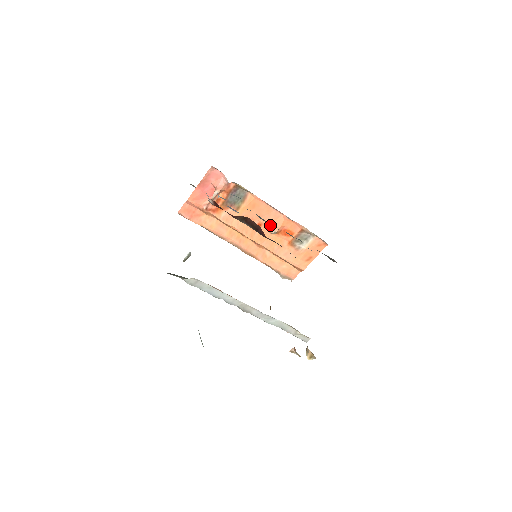
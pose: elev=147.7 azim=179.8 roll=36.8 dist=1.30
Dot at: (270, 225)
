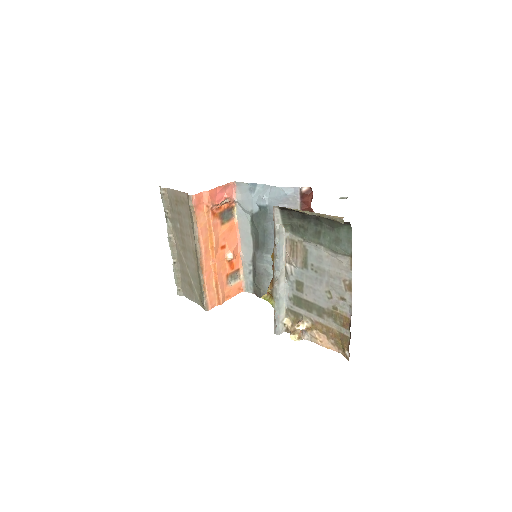
Dot at: (231, 251)
